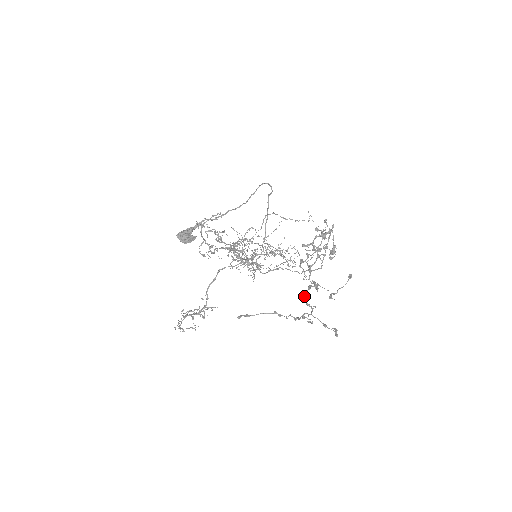
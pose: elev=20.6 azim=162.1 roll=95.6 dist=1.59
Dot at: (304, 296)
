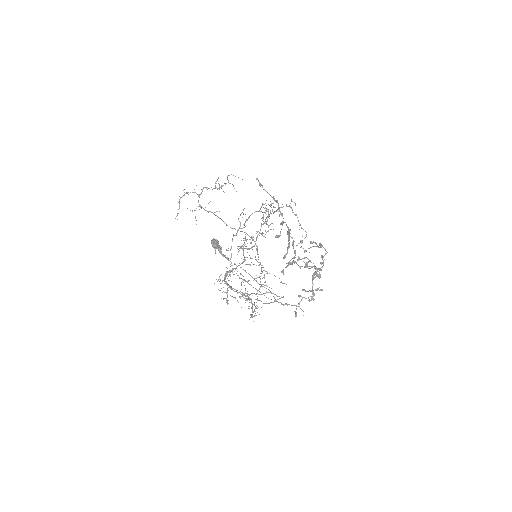
Dot at: occluded
